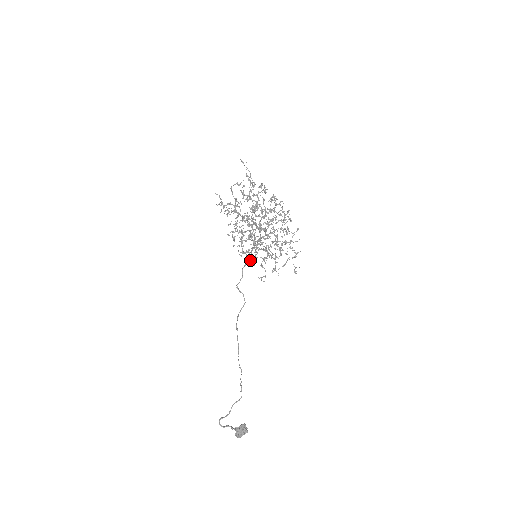
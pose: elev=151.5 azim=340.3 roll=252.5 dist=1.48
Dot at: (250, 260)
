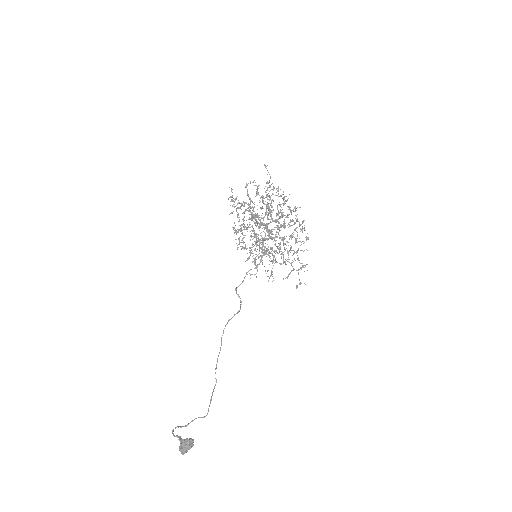
Dot at: (257, 266)
